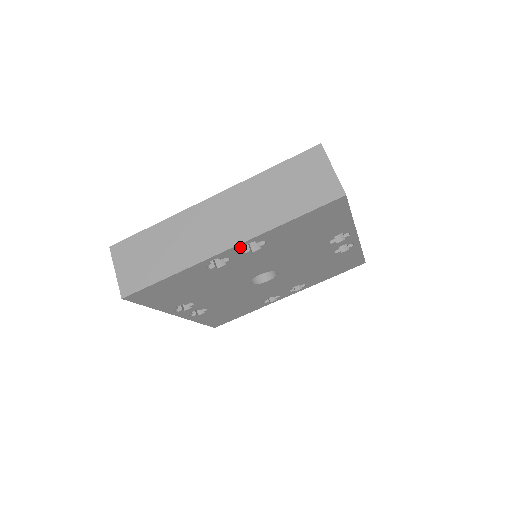
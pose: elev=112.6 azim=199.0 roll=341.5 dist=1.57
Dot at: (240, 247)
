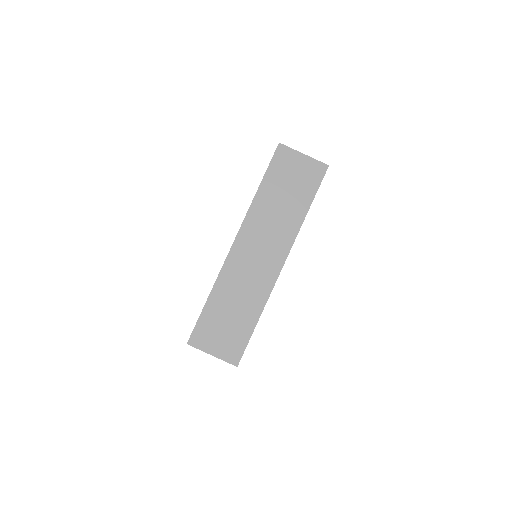
Dot at: occluded
